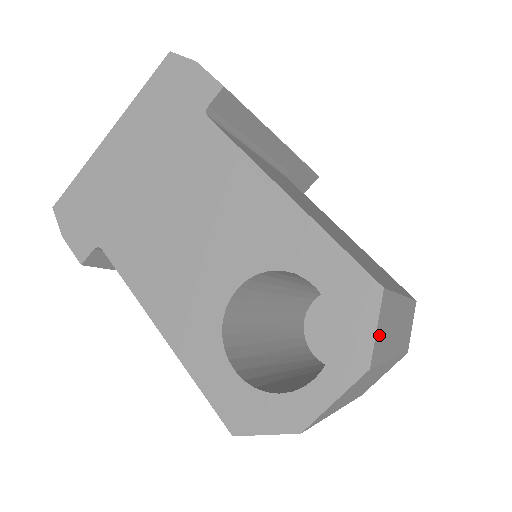
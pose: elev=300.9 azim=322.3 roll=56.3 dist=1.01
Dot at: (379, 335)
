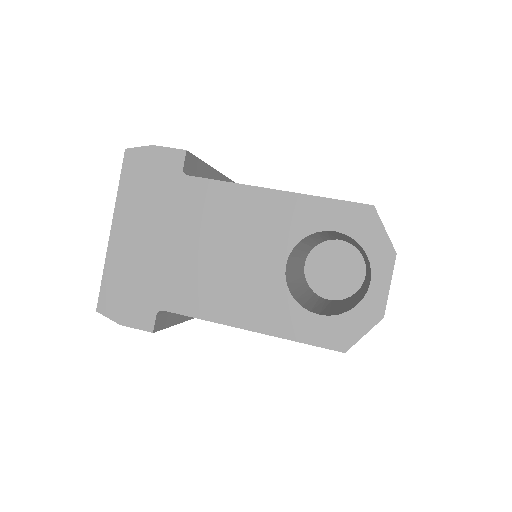
Dot at: occluded
